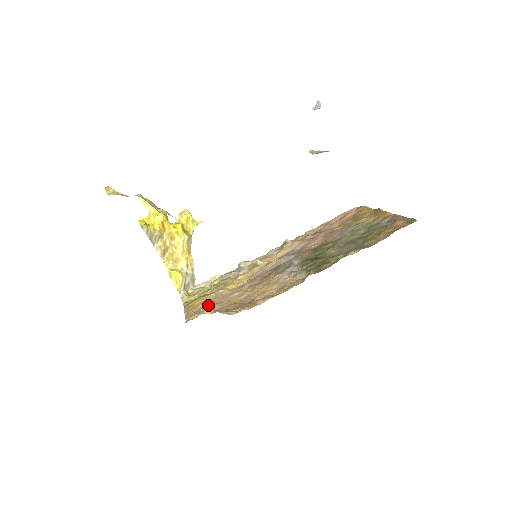
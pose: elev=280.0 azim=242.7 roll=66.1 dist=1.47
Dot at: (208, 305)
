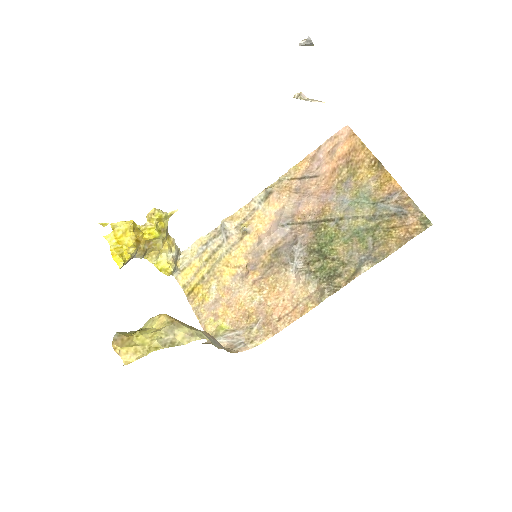
Dot at: (217, 305)
